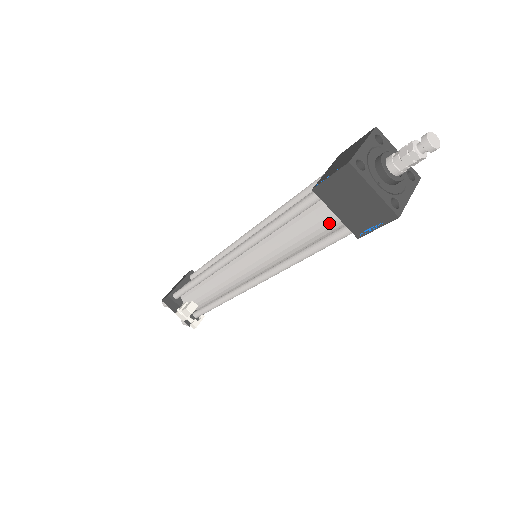
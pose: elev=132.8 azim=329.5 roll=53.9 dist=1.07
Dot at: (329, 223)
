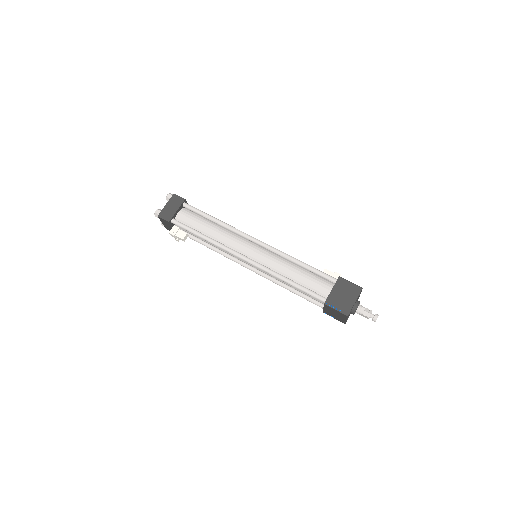
Dot at: (316, 300)
